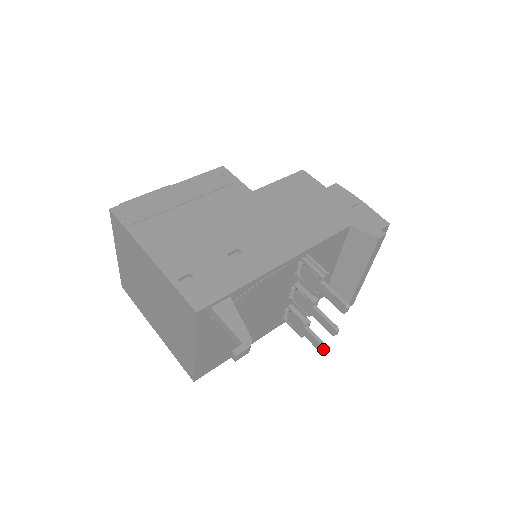
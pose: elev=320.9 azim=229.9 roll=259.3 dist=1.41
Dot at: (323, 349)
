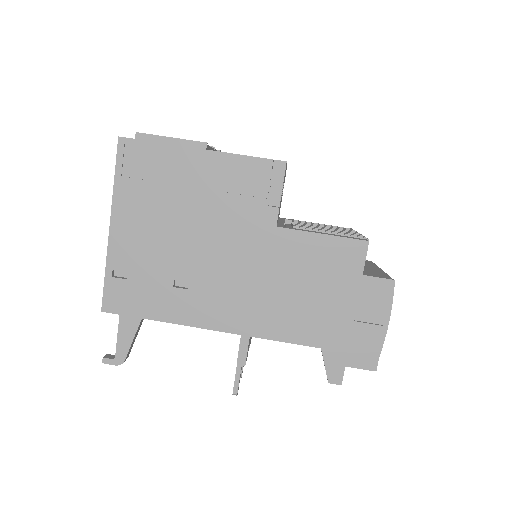
Dot at: occluded
